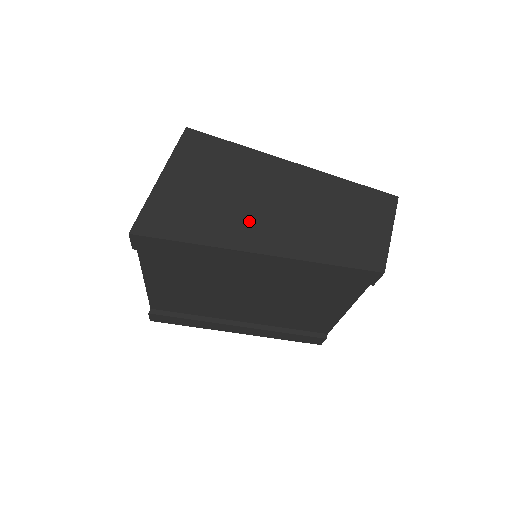
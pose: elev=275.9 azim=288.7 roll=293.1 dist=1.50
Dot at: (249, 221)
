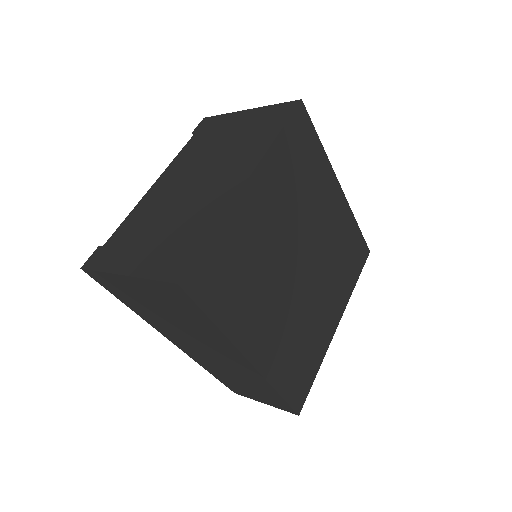
Dot at: (175, 334)
